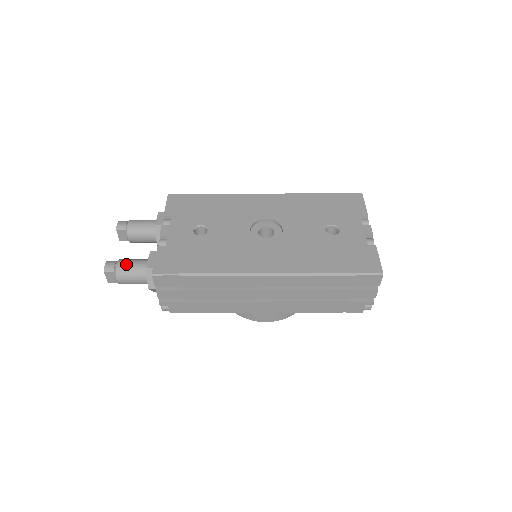
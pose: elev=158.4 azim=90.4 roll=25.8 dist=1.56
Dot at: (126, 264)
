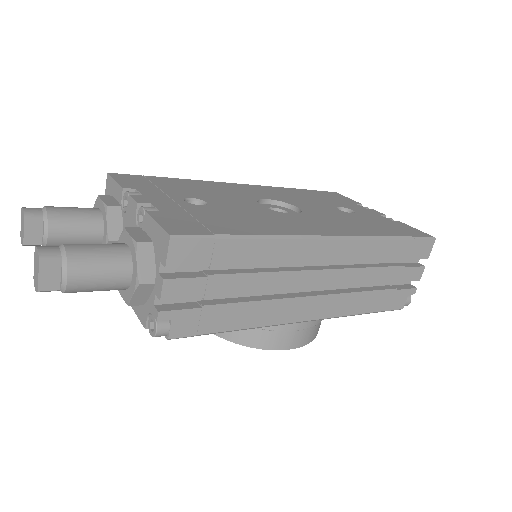
Dot at: (84, 245)
